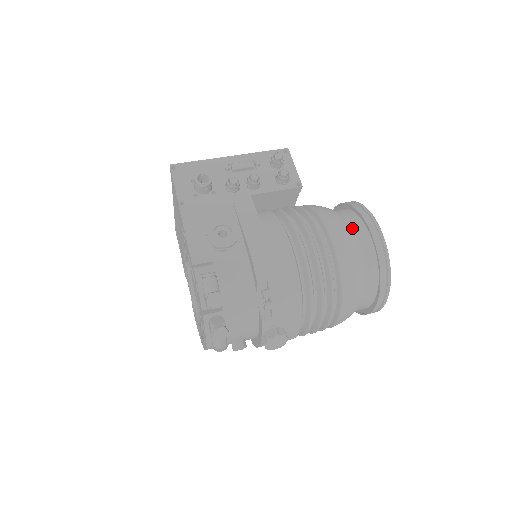
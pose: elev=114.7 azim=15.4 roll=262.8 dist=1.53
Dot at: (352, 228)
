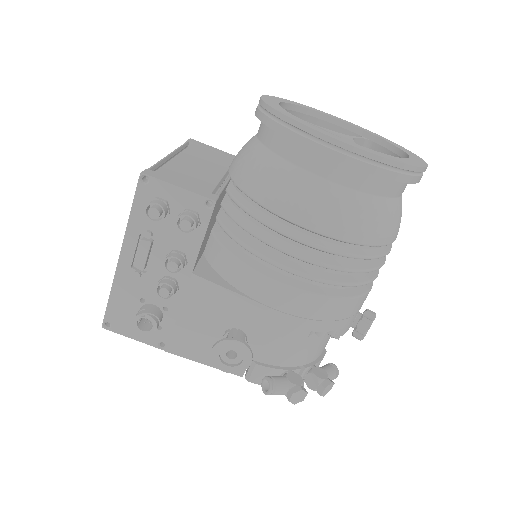
Dot at: (317, 175)
